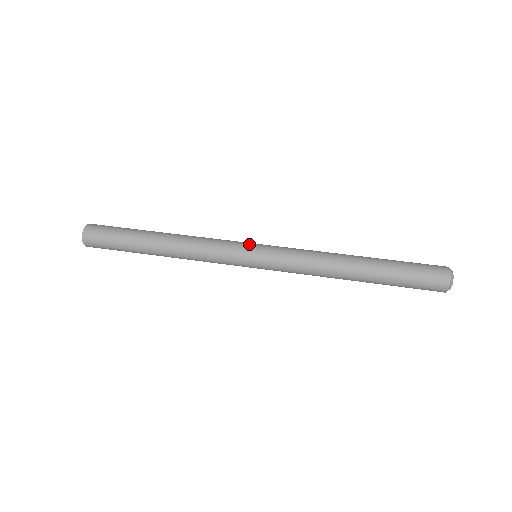
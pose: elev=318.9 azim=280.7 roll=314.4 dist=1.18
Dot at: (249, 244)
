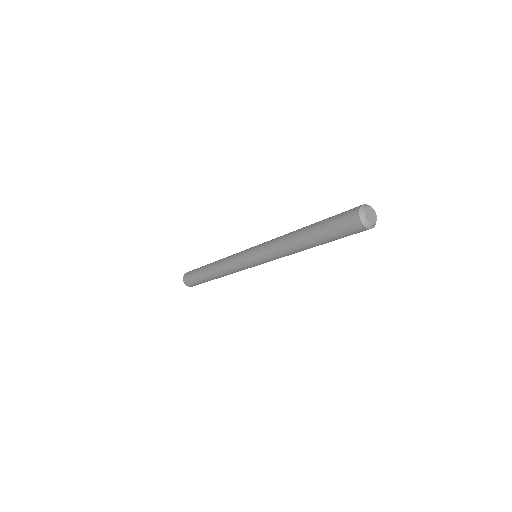
Dot at: occluded
